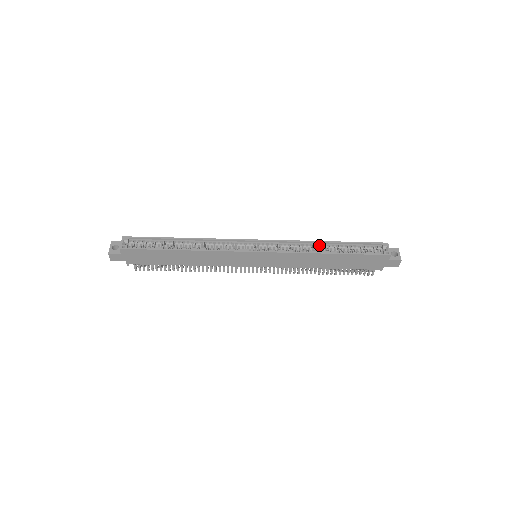
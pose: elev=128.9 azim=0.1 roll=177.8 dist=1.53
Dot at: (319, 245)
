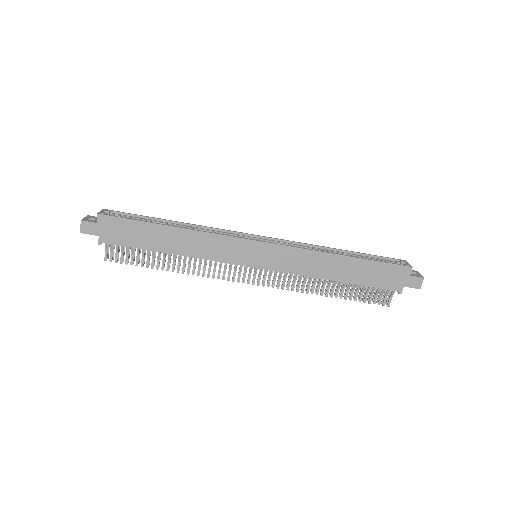
Dot at: (330, 252)
